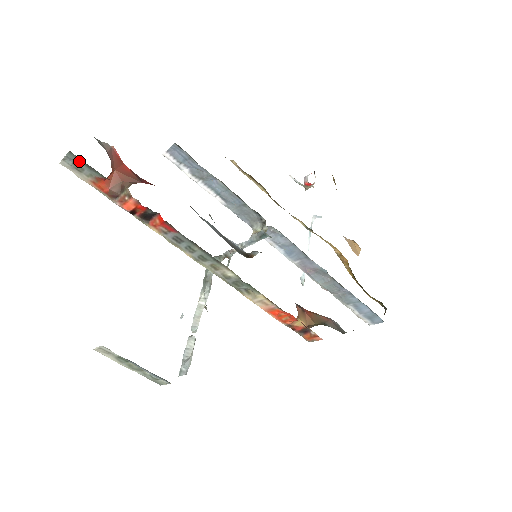
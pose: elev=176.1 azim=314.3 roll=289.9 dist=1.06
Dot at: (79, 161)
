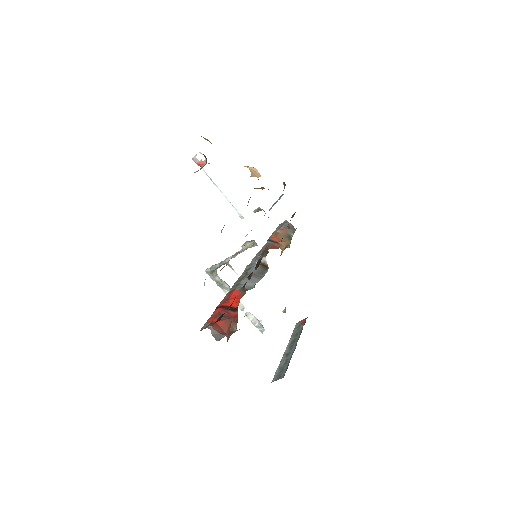
Dot at: occluded
